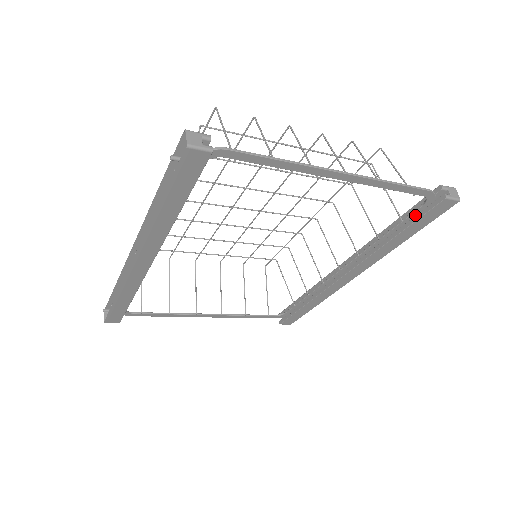
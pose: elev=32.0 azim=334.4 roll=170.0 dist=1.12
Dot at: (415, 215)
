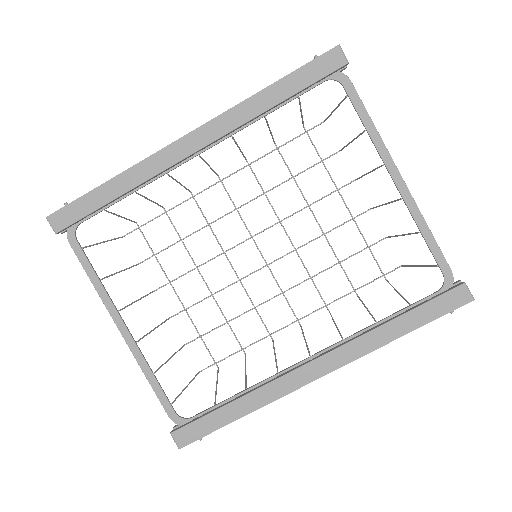
Dot at: (425, 305)
